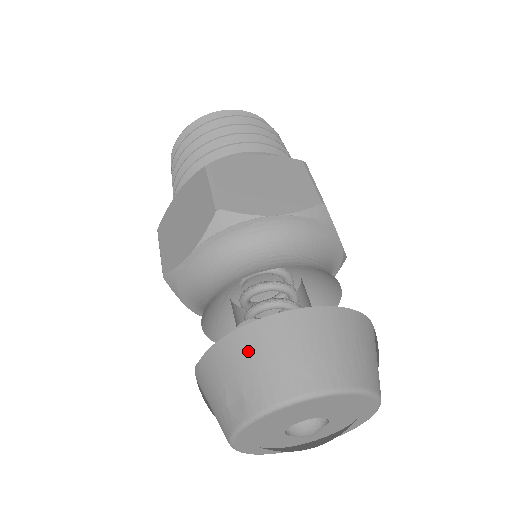
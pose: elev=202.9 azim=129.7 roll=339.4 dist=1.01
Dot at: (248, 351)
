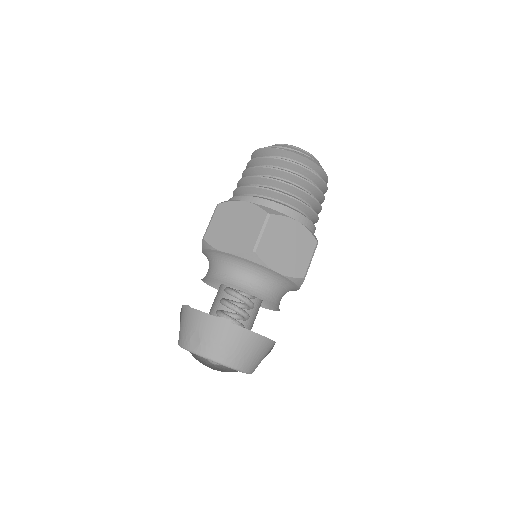
Dot at: (216, 330)
